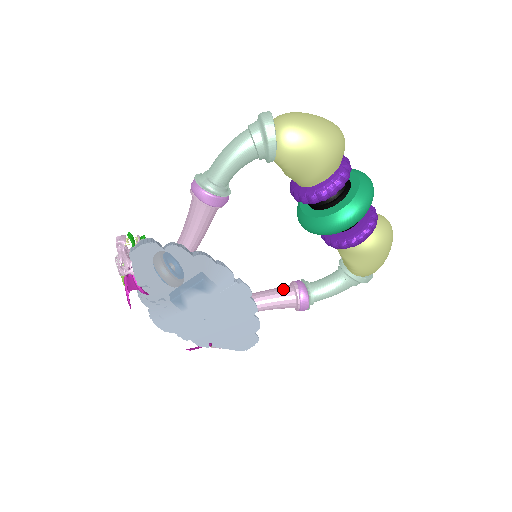
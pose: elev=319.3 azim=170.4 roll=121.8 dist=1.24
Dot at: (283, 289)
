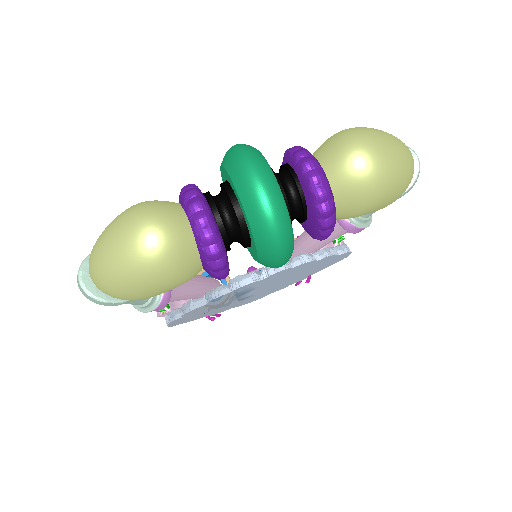
Dot at: occluded
